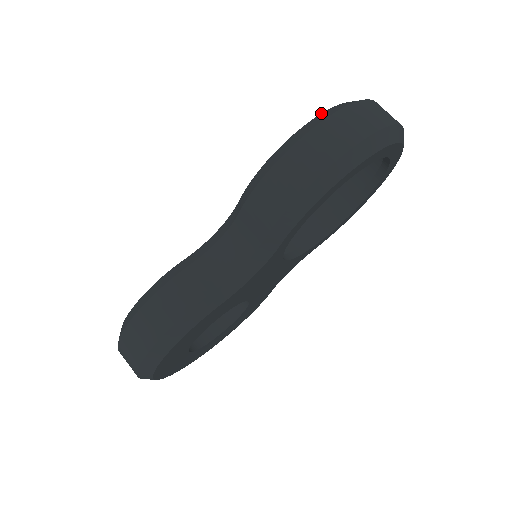
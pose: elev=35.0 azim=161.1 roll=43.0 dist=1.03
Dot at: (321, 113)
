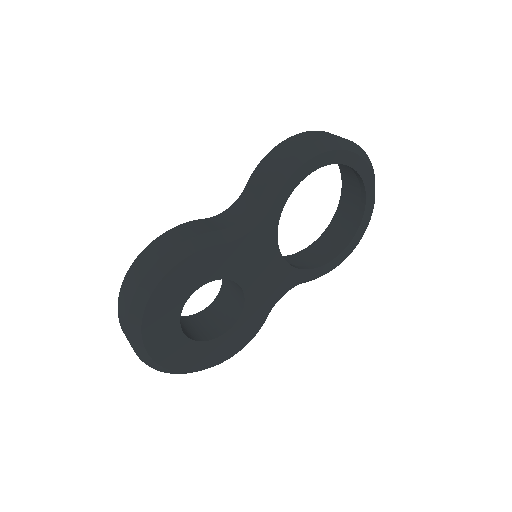
Dot at: occluded
